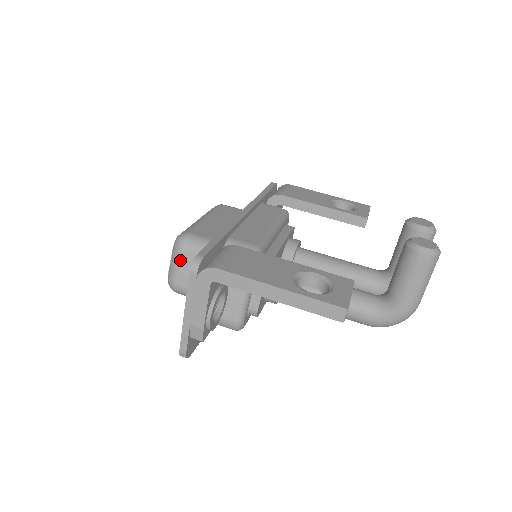
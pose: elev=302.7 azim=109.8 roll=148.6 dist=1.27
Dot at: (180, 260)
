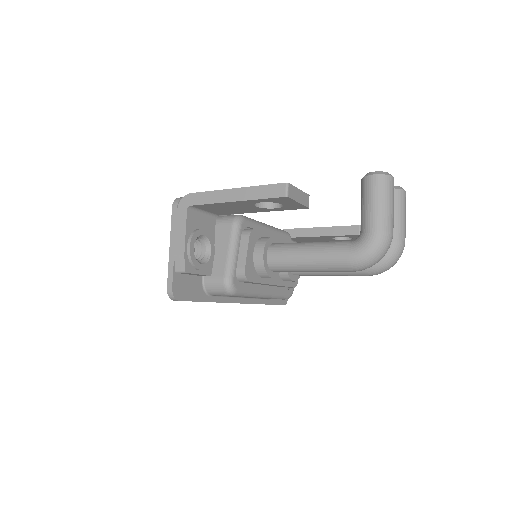
Dot at: occluded
